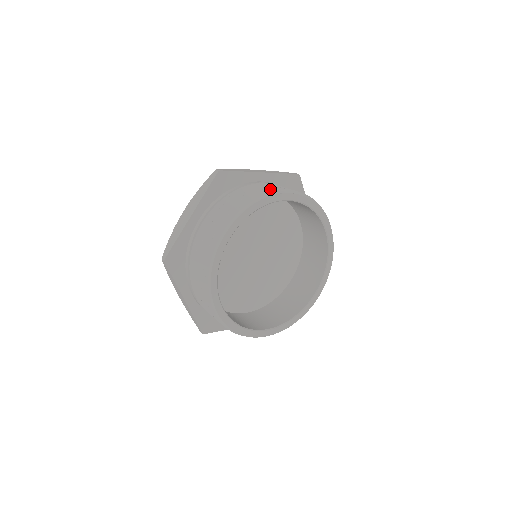
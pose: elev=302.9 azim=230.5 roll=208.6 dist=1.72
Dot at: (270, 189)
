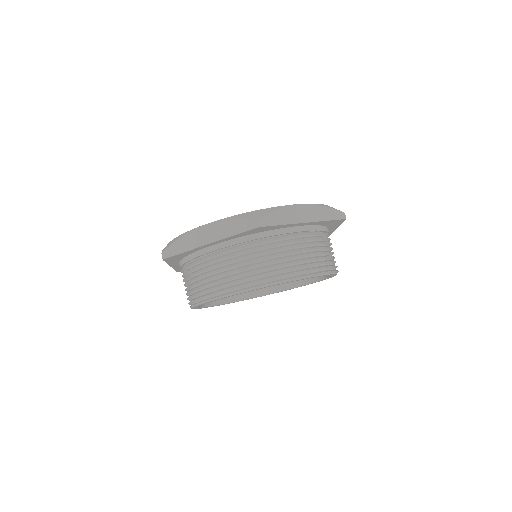
Dot at: (297, 266)
